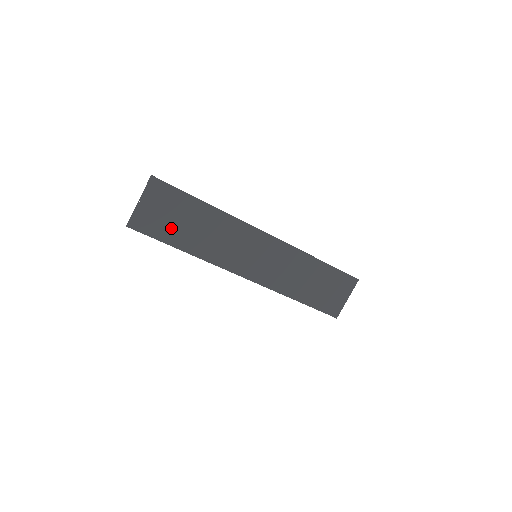
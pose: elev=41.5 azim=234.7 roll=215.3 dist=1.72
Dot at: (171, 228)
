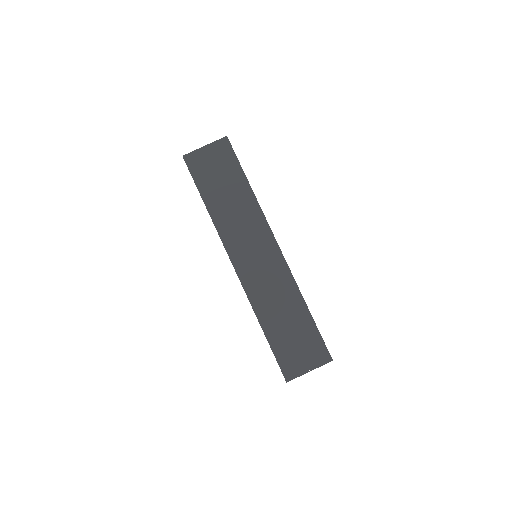
Dot at: (211, 181)
